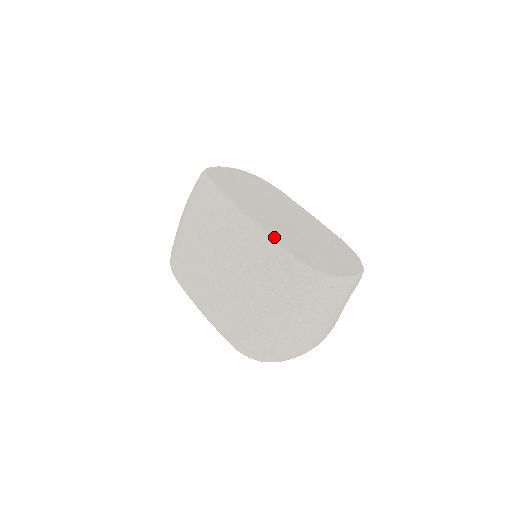
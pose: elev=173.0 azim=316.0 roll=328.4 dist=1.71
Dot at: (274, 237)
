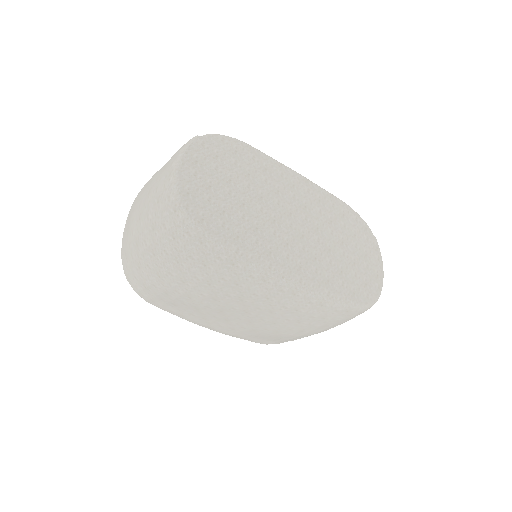
Dot at: (327, 290)
